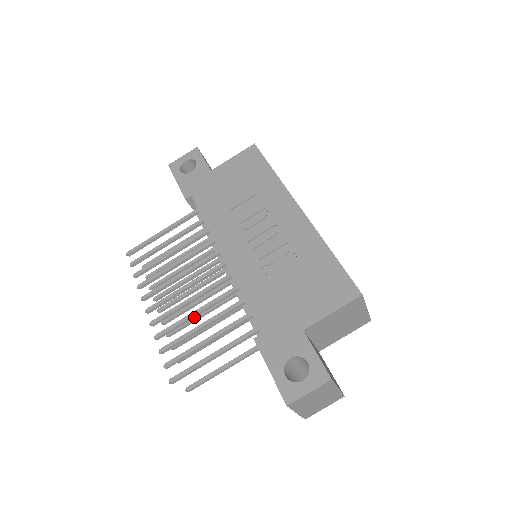
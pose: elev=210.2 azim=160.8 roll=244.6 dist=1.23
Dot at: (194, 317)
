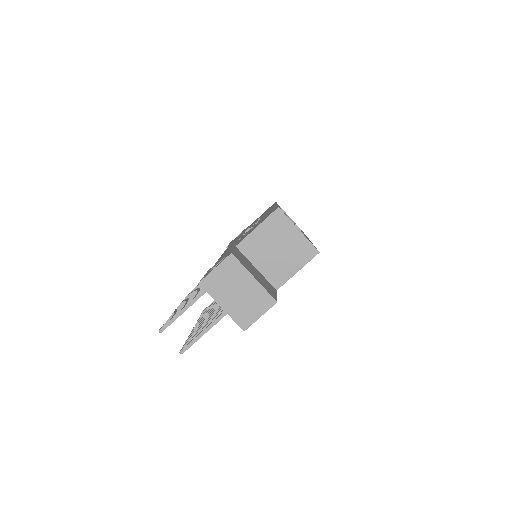
Dot at: occluded
